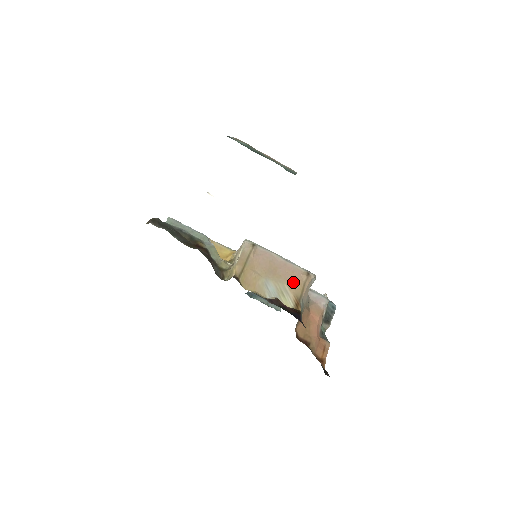
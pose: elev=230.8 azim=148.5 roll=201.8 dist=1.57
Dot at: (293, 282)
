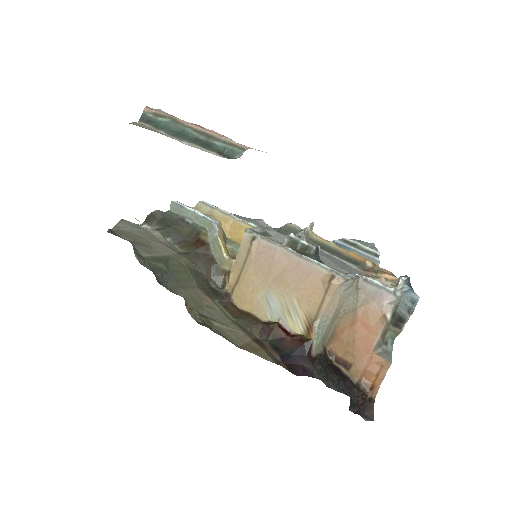
Dot at: (306, 293)
